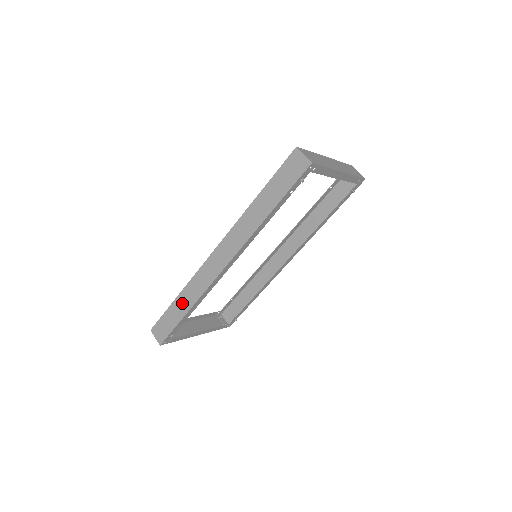
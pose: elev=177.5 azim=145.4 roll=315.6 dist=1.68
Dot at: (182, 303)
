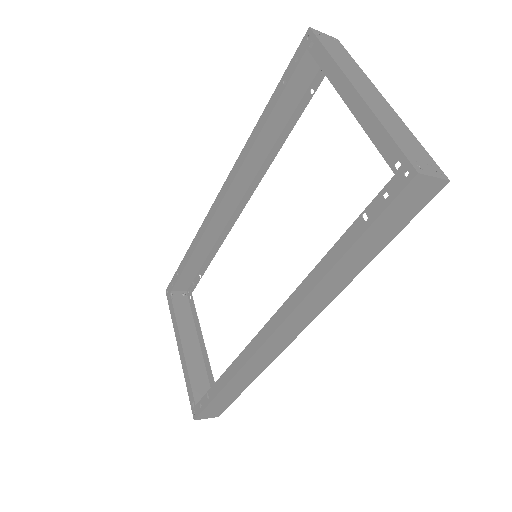
Dot at: (236, 386)
